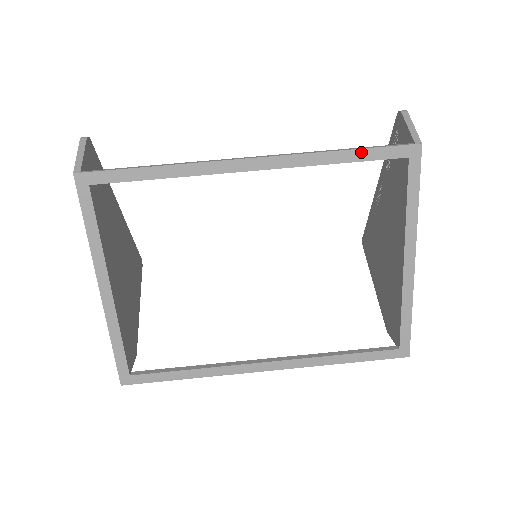
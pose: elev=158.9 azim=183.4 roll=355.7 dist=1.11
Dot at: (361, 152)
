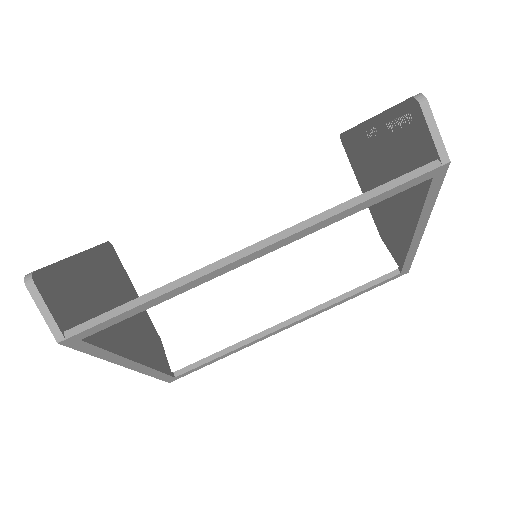
Dot at: (380, 196)
